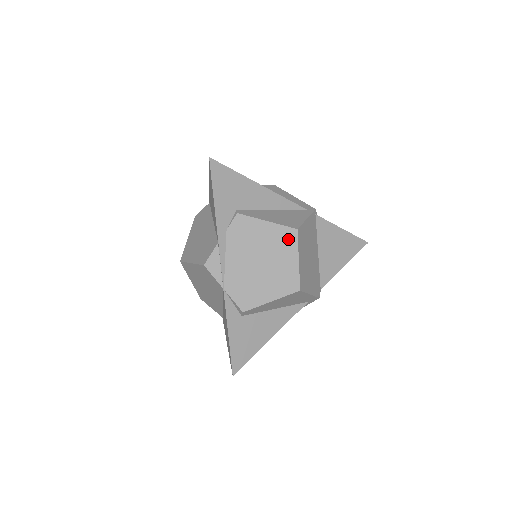
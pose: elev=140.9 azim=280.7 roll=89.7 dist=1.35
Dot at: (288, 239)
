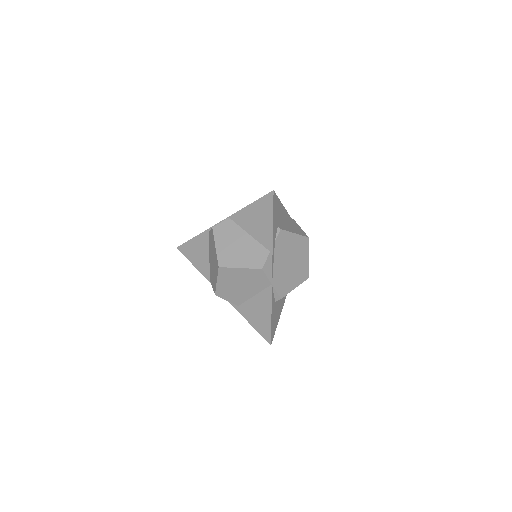
Dot at: (304, 245)
